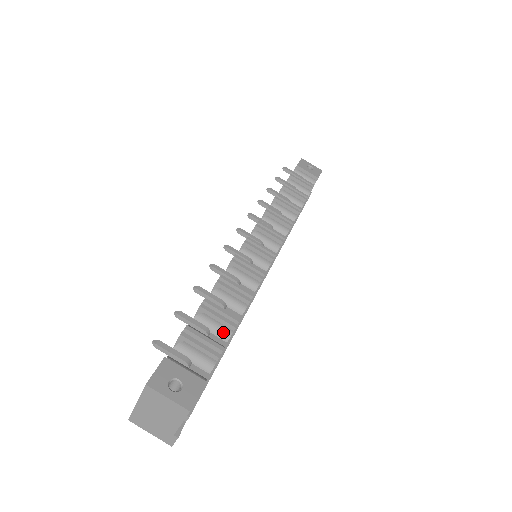
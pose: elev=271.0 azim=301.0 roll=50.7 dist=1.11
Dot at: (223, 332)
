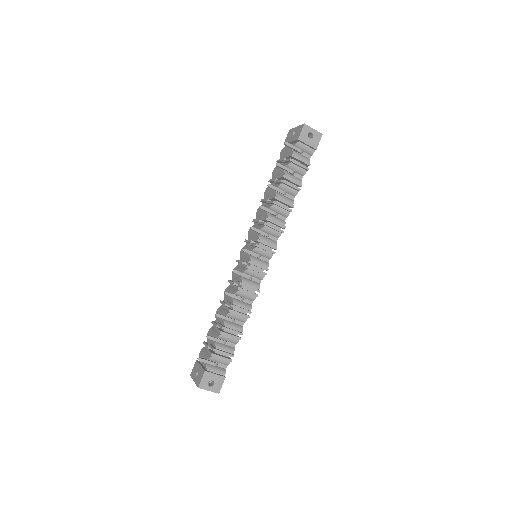
Dot at: (233, 341)
